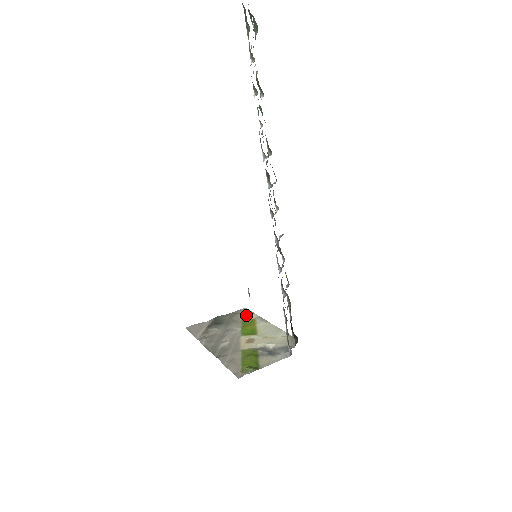
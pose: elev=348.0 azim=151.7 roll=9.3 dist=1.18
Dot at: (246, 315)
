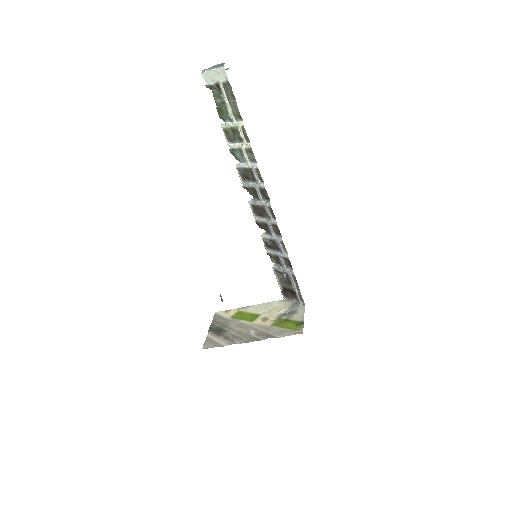
Dot at: (227, 314)
